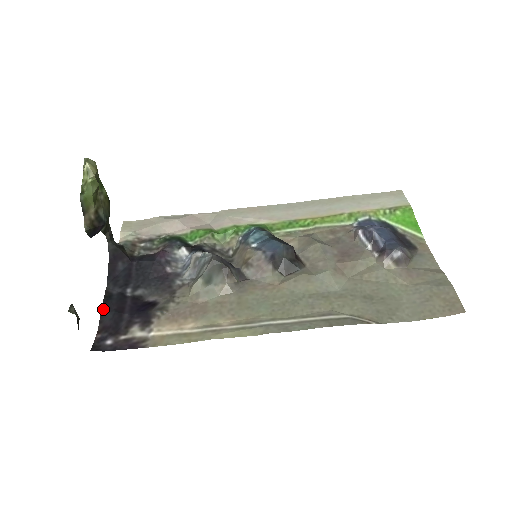
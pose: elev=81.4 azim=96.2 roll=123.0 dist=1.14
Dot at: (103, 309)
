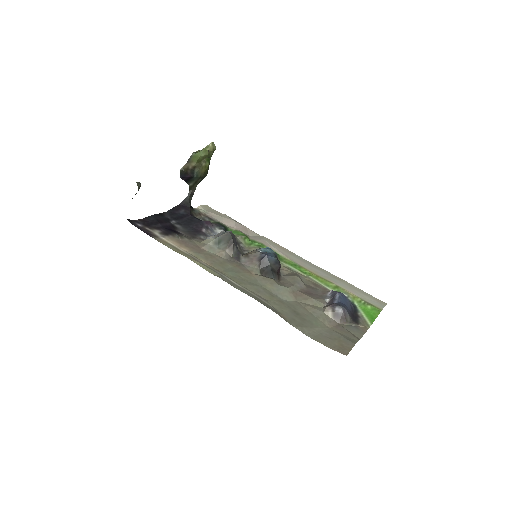
Dot at: (153, 215)
